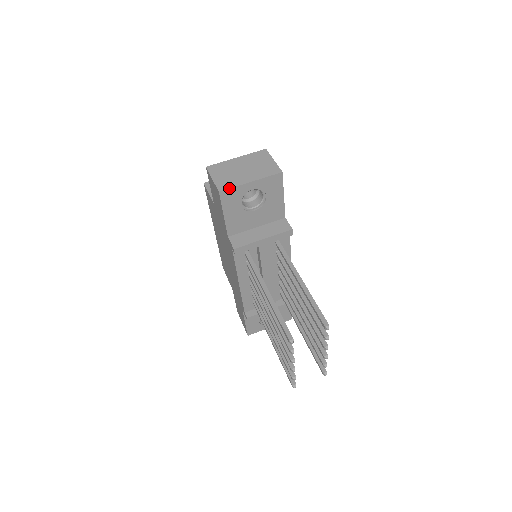
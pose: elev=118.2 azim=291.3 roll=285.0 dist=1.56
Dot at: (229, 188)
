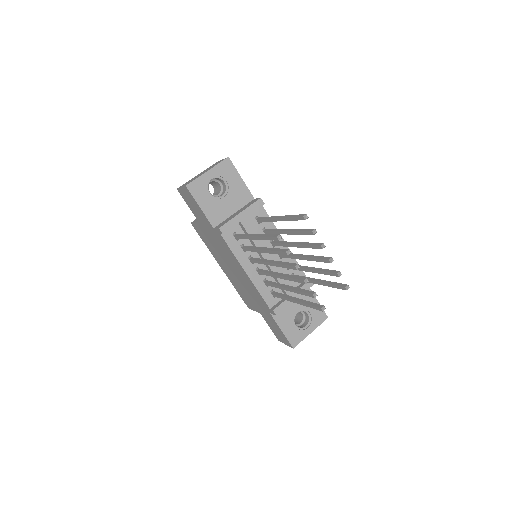
Dot at: (192, 181)
